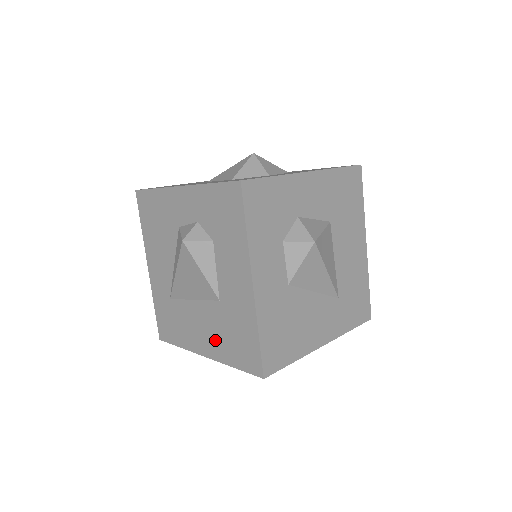
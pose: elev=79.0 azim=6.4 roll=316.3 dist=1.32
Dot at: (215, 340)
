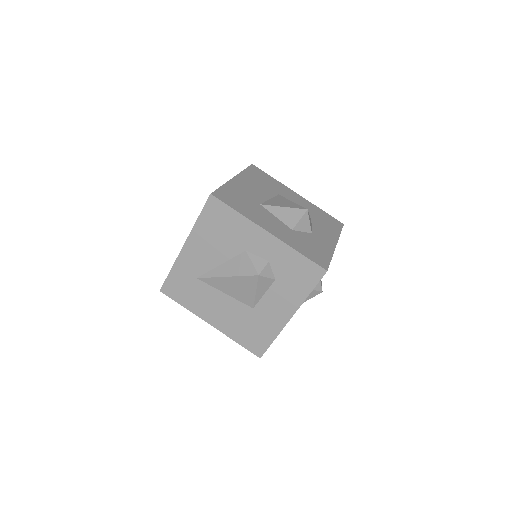
Dot at: (230, 323)
